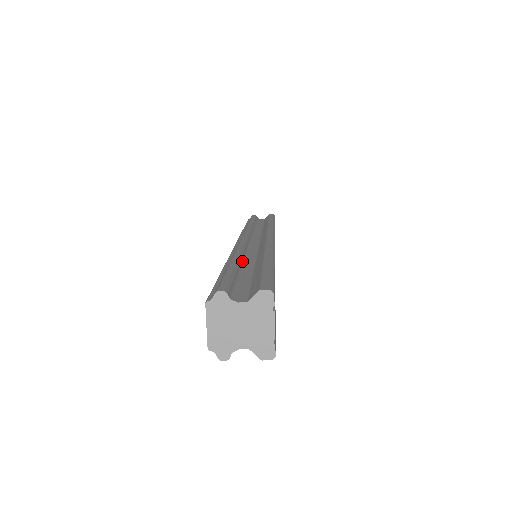
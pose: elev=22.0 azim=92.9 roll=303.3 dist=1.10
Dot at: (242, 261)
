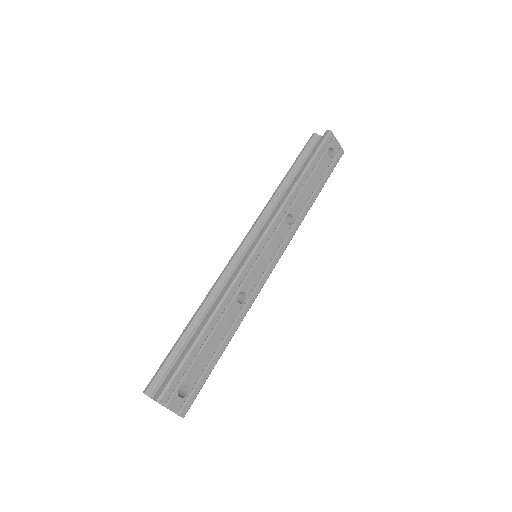
Dot at: (199, 318)
